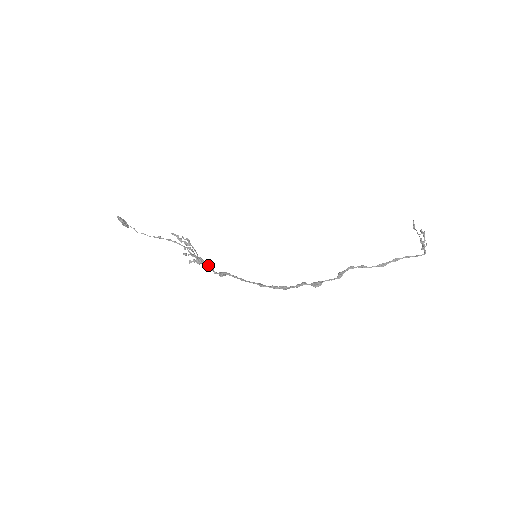
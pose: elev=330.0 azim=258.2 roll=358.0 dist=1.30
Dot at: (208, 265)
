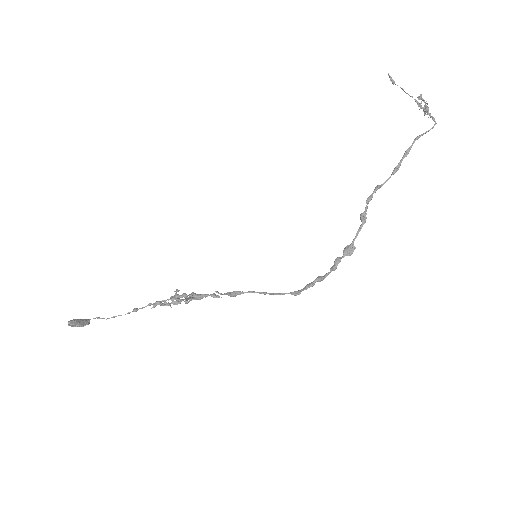
Dot at: (210, 295)
